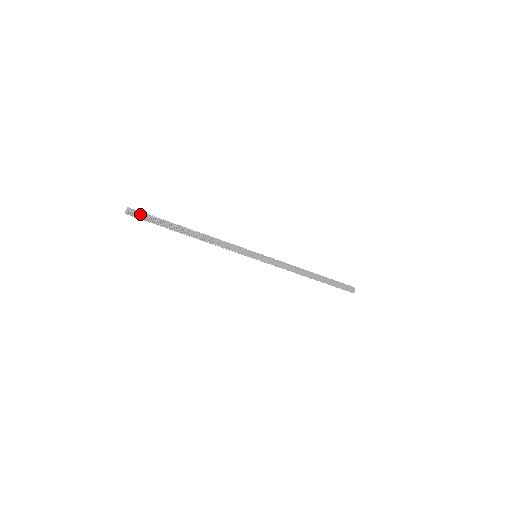
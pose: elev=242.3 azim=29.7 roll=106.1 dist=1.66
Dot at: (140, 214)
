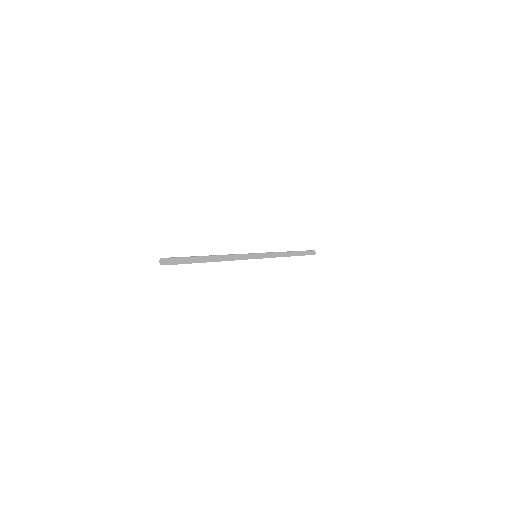
Dot at: (174, 259)
